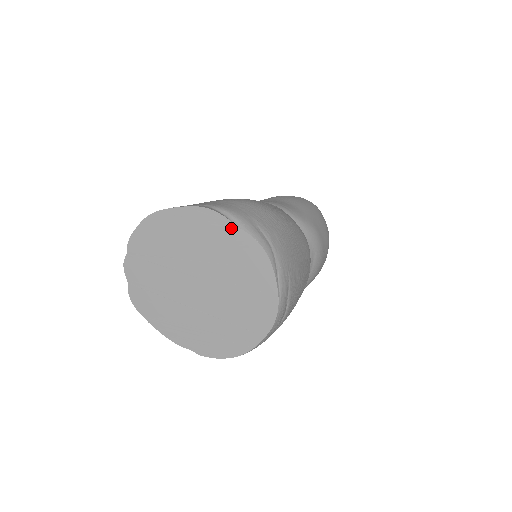
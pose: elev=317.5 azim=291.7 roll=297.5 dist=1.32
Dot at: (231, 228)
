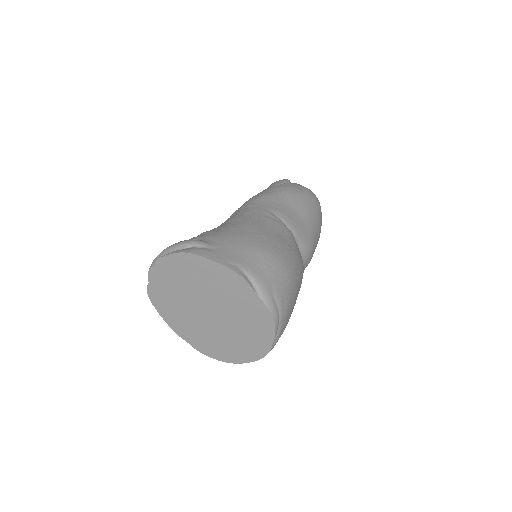
Dot at: (253, 296)
